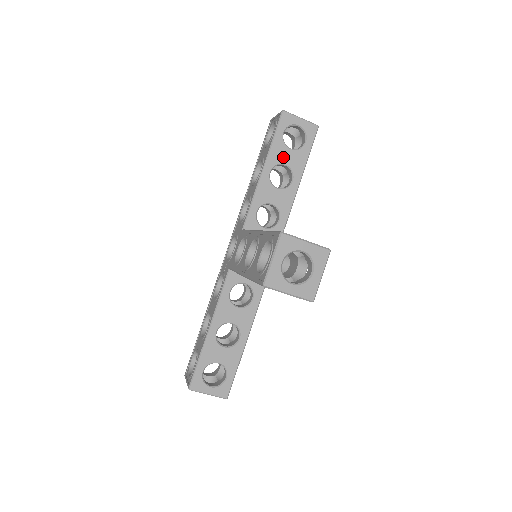
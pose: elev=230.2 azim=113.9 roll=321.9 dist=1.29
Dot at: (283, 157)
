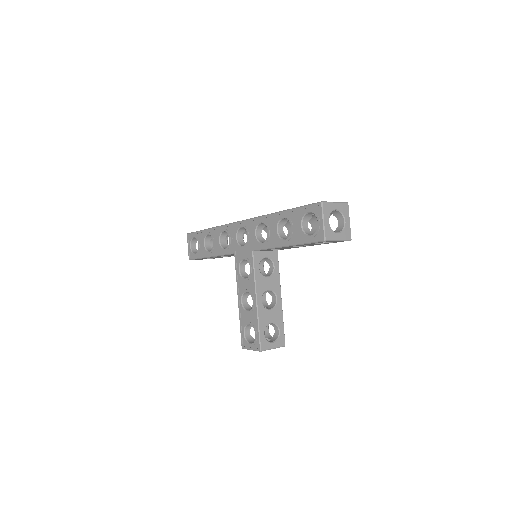
Dot at: occluded
